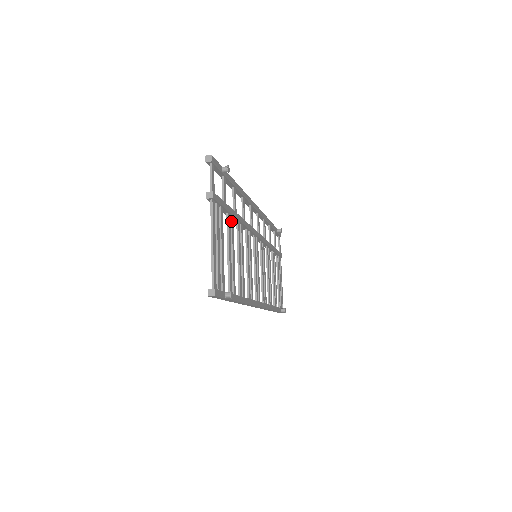
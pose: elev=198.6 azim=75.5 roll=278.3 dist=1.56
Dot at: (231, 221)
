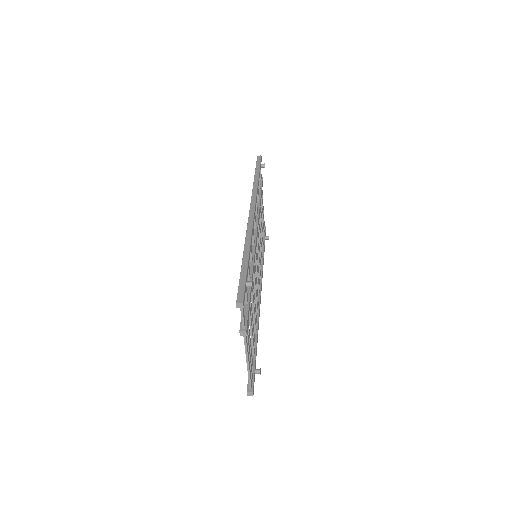
Dot at: occluded
